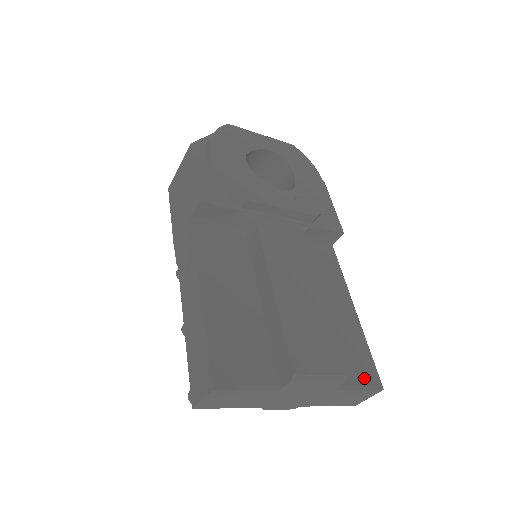
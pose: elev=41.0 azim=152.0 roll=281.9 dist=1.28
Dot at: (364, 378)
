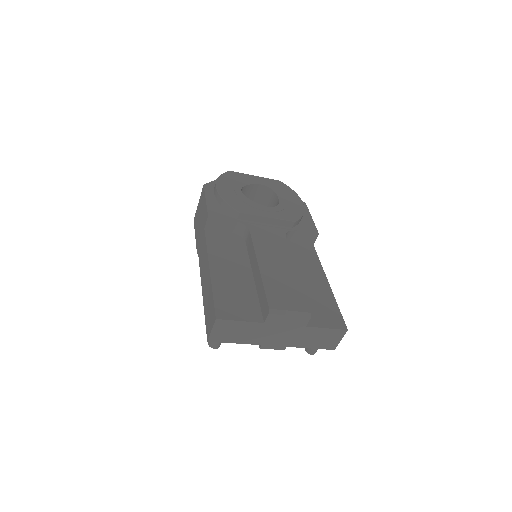
Dot at: (332, 322)
